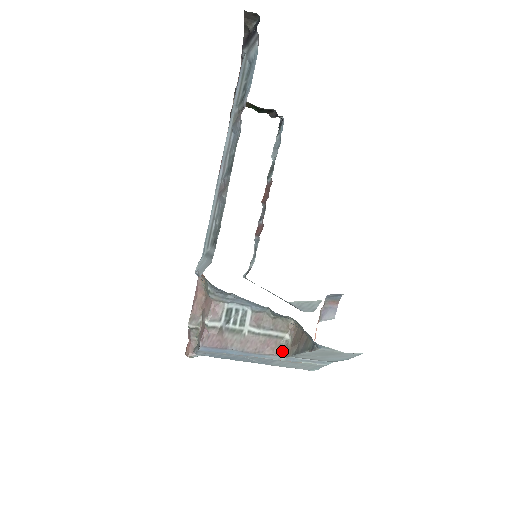
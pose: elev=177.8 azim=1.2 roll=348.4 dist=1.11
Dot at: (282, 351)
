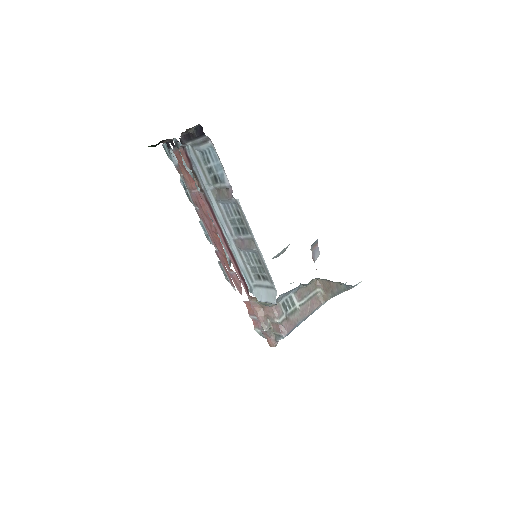
Dot at: (321, 300)
